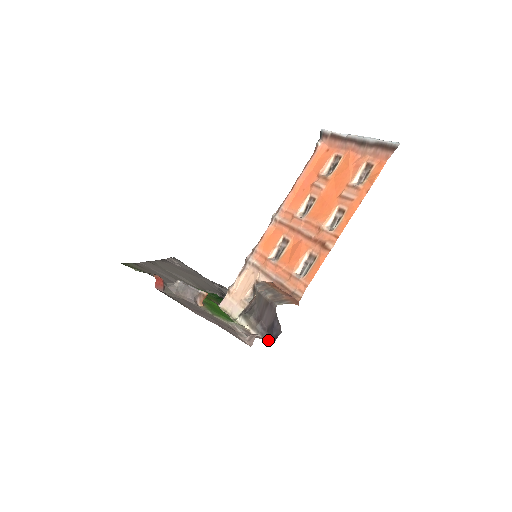
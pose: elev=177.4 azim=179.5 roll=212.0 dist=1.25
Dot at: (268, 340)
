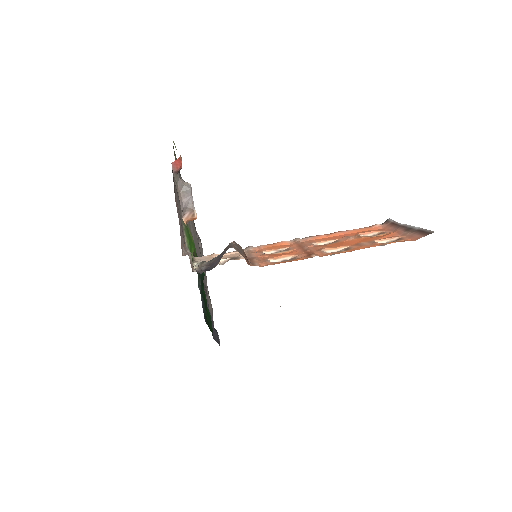
Dot at: occluded
